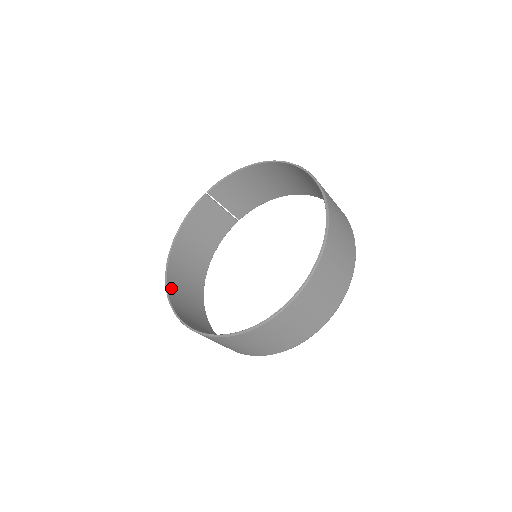
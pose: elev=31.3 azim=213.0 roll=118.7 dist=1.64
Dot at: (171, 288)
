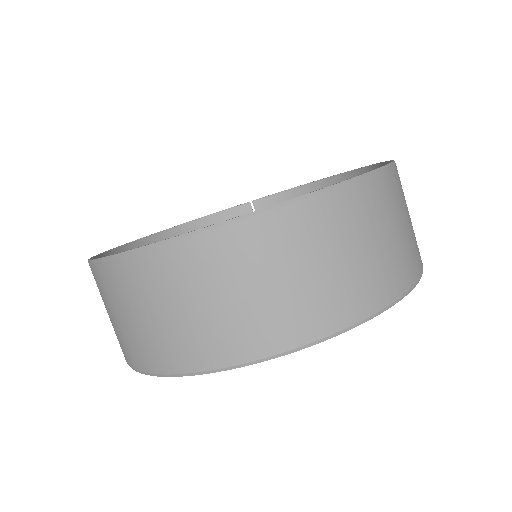
Dot at: occluded
